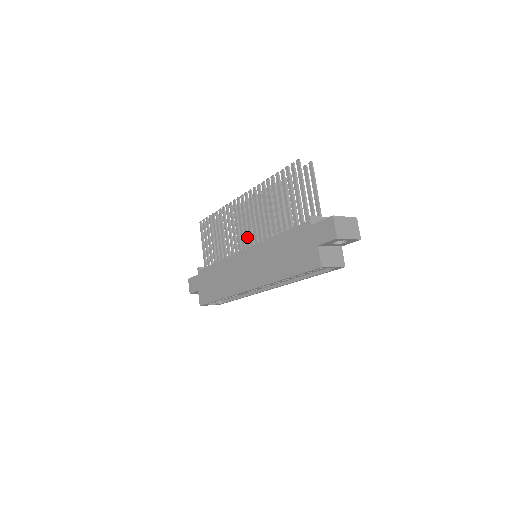
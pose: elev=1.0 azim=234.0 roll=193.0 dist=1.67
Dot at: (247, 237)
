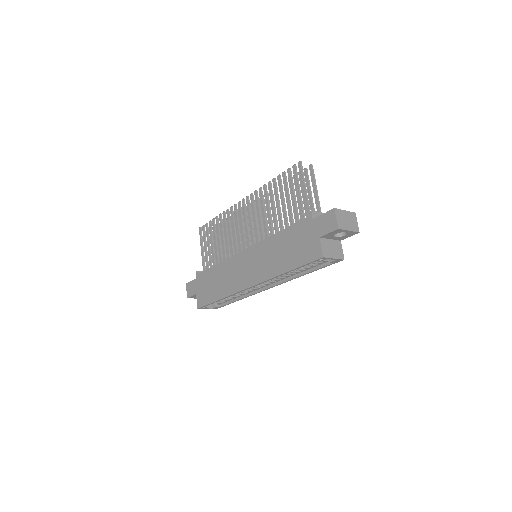
Dot at: (248, 238)
